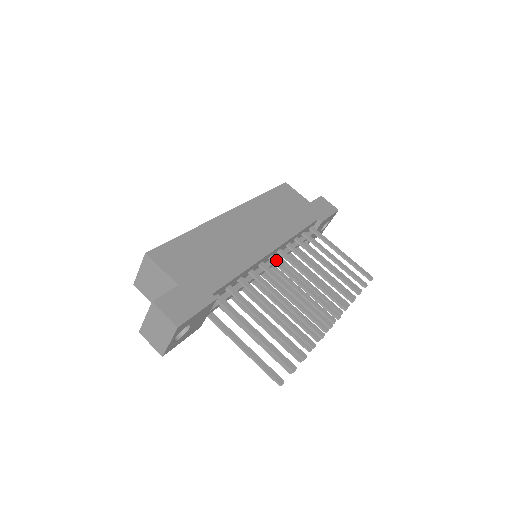
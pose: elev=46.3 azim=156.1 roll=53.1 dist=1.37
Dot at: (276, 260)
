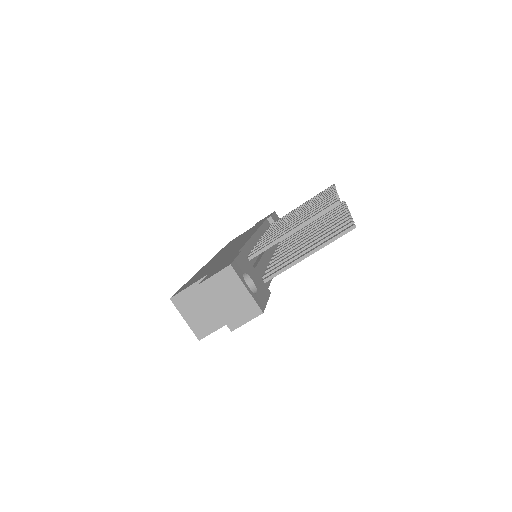
Dot at: (265, 235)
